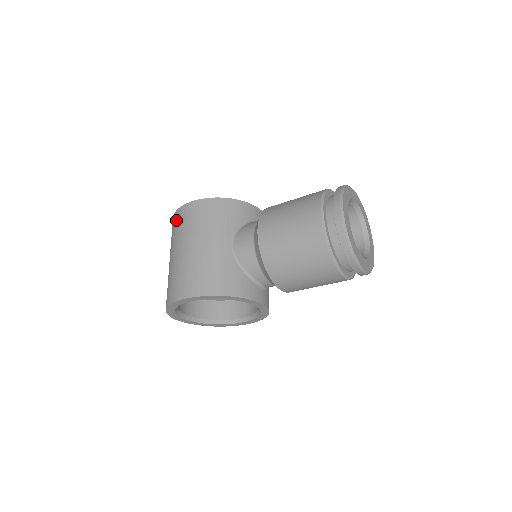
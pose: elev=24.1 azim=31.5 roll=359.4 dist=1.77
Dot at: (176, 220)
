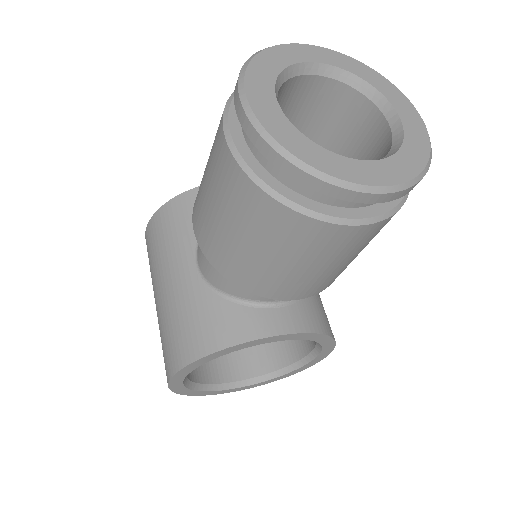
Dot at: occluded
